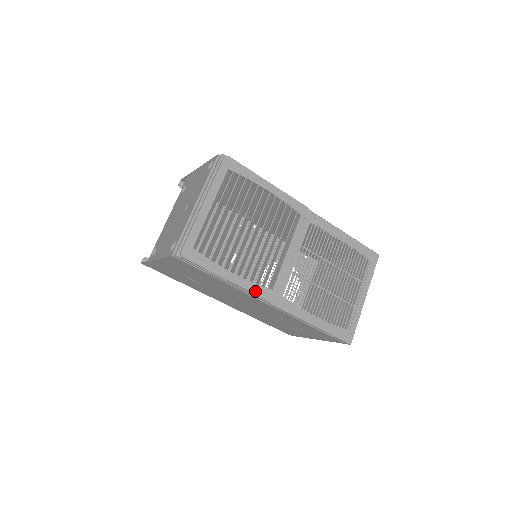
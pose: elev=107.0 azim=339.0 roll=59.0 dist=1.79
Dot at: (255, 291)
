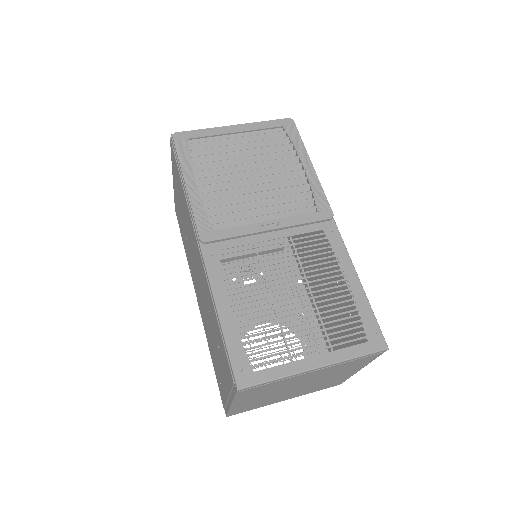
Dot at: (197, 214)
